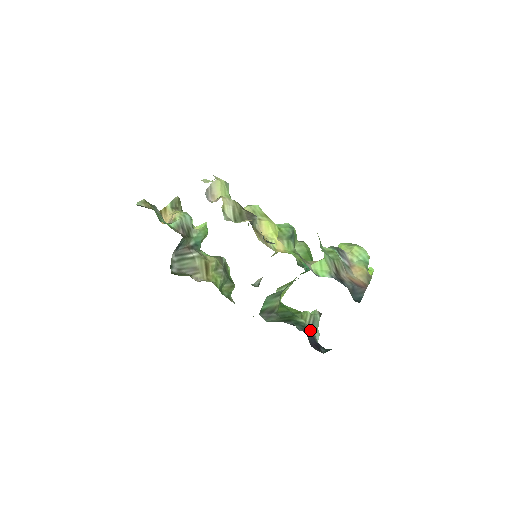
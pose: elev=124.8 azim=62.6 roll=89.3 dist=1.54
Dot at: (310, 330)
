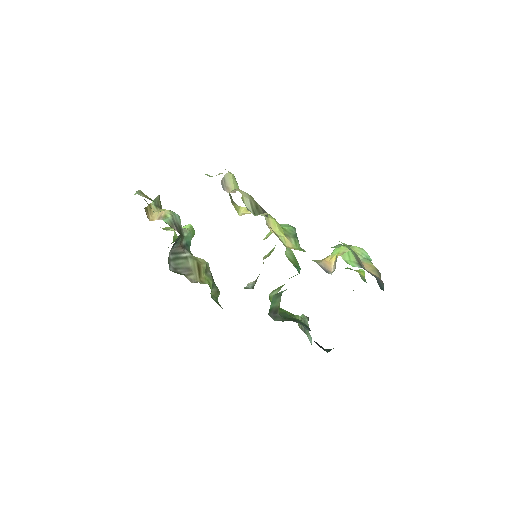
Dot at: occluded
